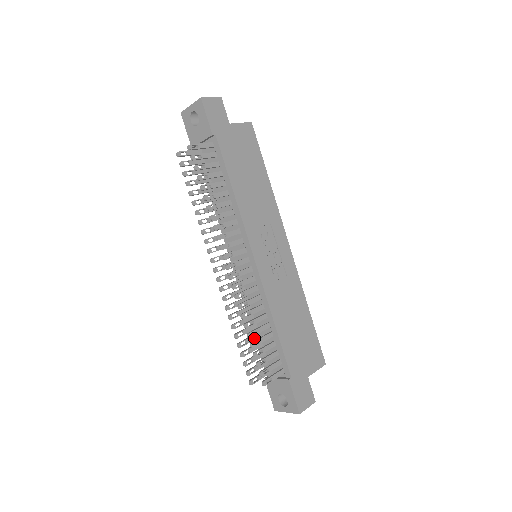
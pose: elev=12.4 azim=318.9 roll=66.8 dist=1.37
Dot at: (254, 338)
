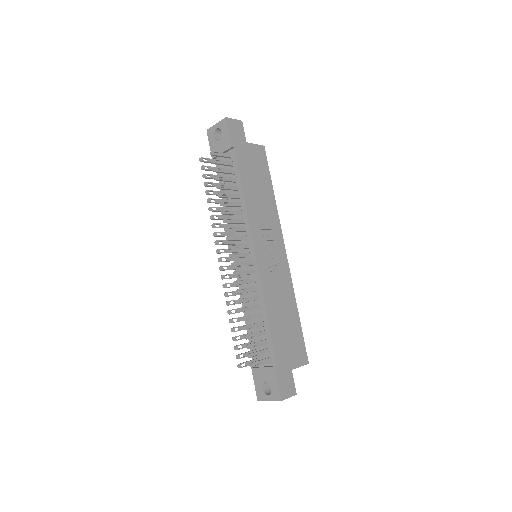
Dot at: occluded
